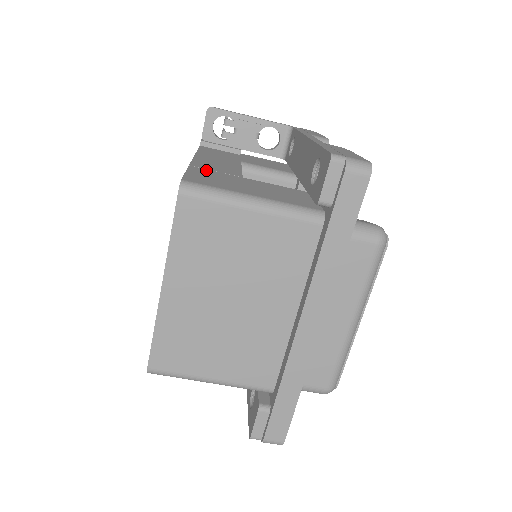
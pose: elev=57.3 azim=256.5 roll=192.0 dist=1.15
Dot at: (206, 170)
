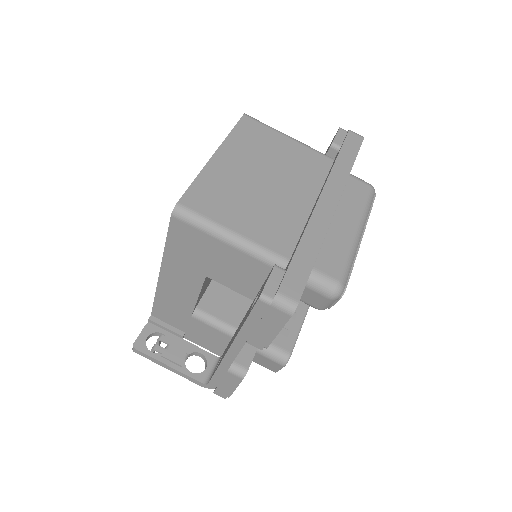
Dot at: occluded
